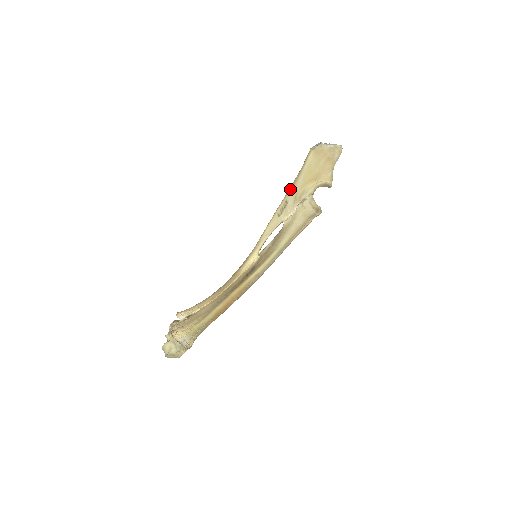
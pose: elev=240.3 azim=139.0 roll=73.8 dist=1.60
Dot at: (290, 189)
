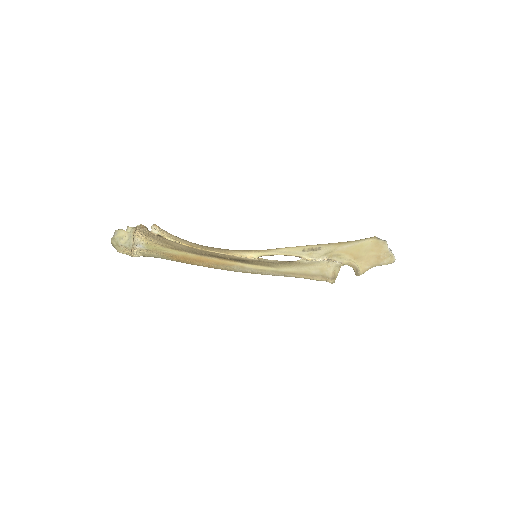
Dot at: (332, 244)
